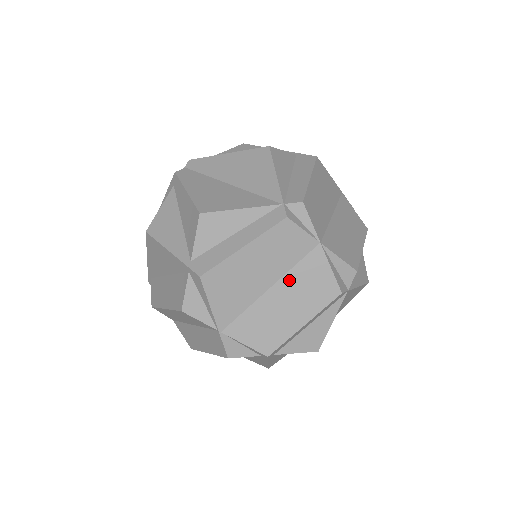
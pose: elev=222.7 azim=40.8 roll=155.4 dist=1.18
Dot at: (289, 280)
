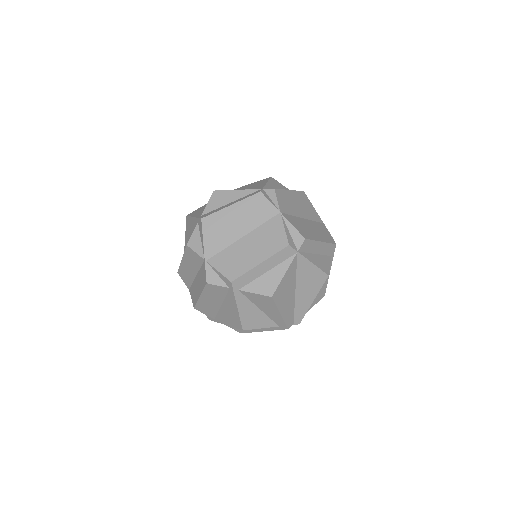
Dot at: (256, 233)
